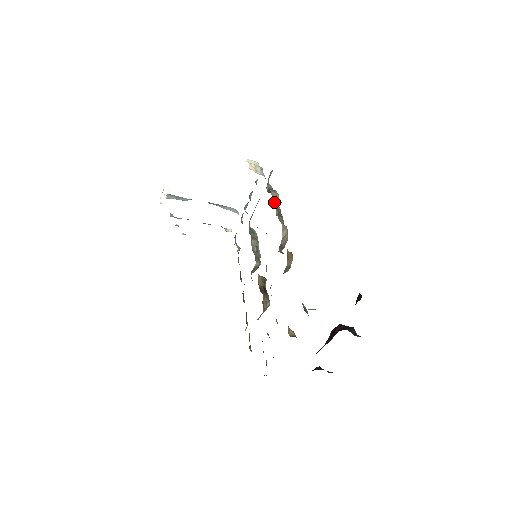
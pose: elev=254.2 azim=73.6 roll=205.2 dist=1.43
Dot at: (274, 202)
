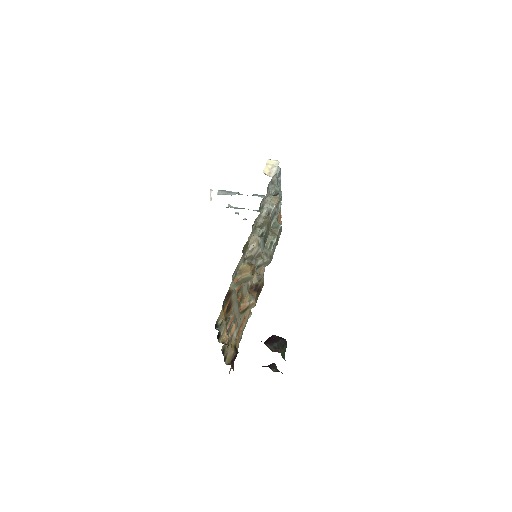
Dot at: (264, 210)
